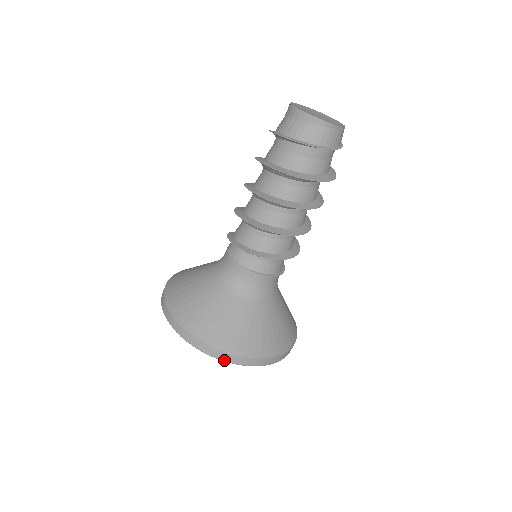
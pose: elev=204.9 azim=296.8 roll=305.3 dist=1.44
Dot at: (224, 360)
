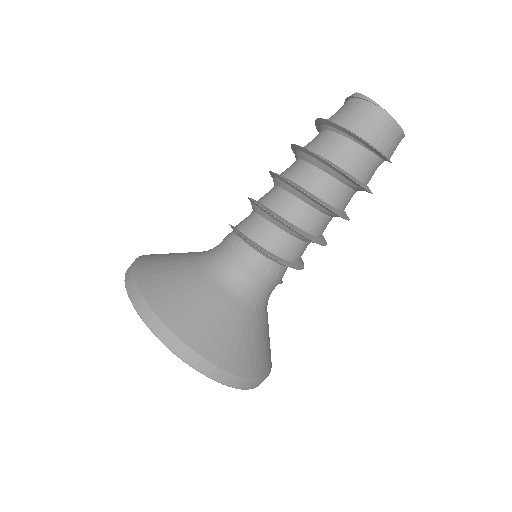
Dot at: occluded
